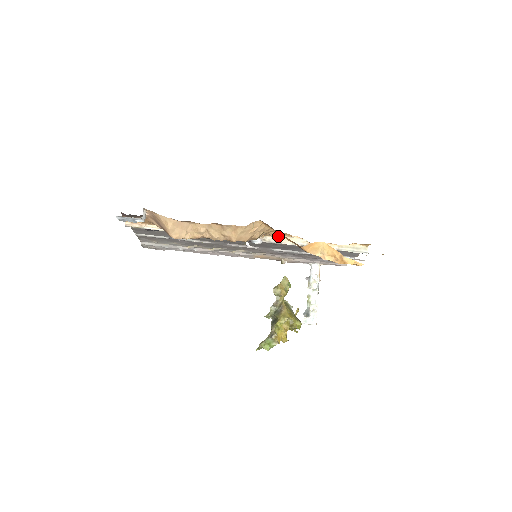
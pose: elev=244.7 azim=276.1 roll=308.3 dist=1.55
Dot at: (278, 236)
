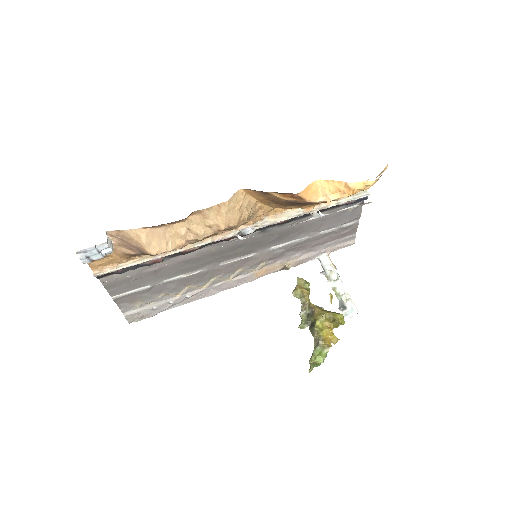
Dot at: (269, 217)
